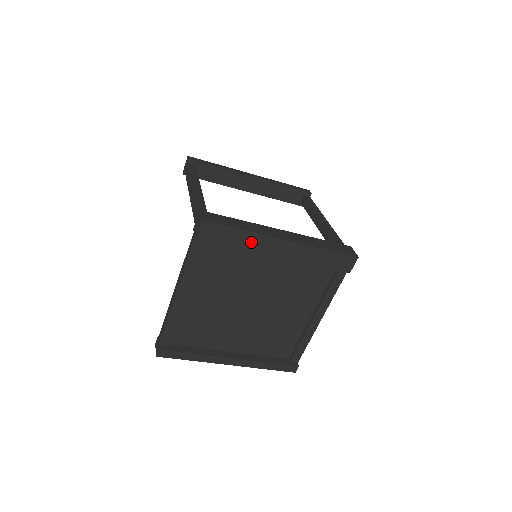
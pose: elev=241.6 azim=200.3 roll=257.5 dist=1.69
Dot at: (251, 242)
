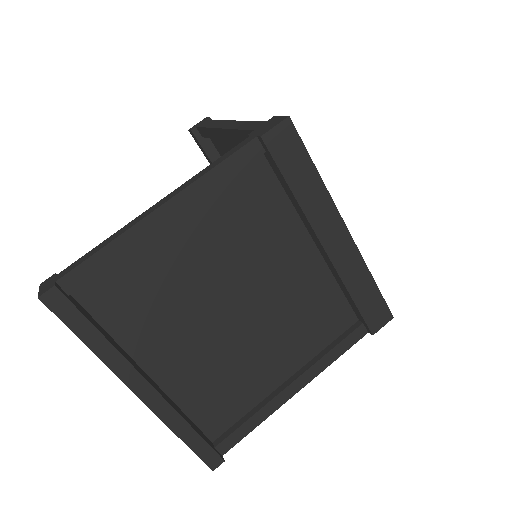
Dot at: (314, 199)
